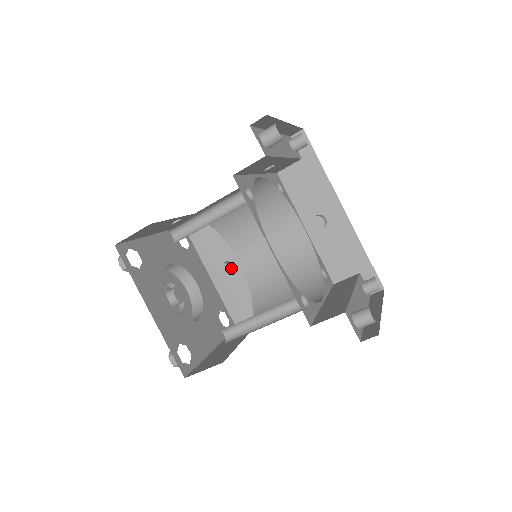
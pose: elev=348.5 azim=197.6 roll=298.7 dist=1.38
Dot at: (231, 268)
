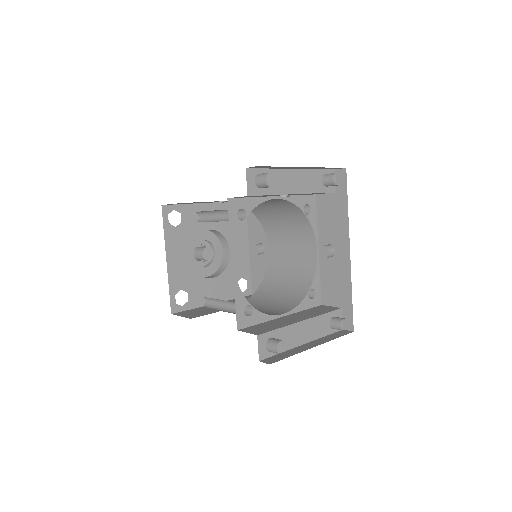
Dot at: (261, 251)
